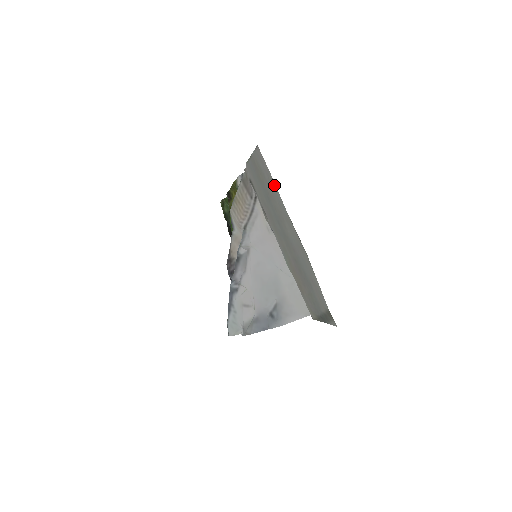
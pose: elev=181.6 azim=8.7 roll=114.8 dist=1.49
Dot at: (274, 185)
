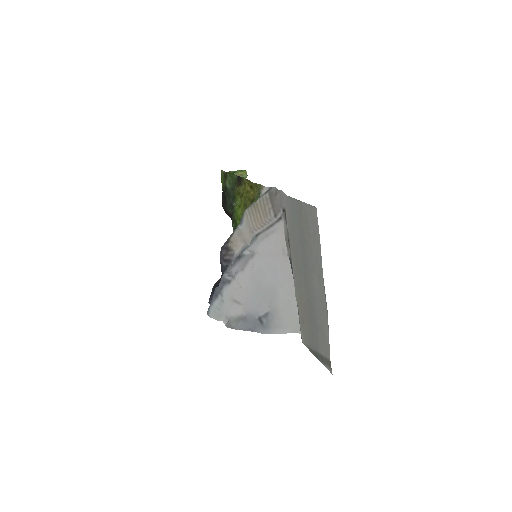
Dot at: (319, 246)
